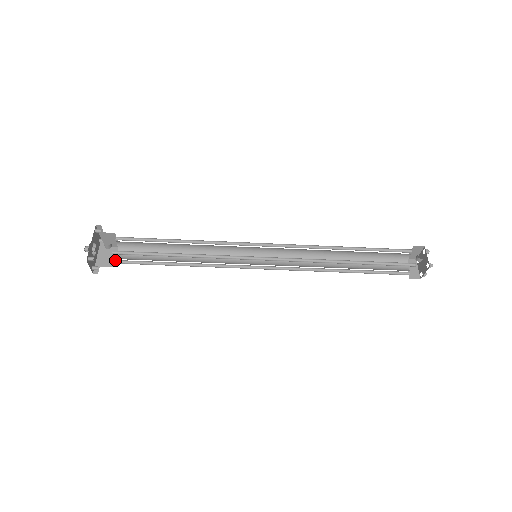
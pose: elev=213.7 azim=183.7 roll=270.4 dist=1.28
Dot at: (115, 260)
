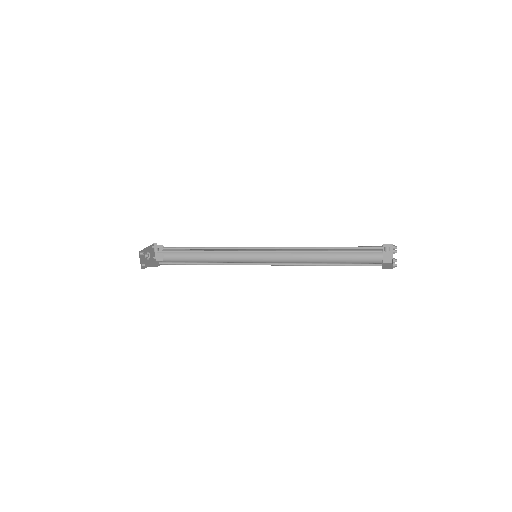
Dot at: (159, 265)
